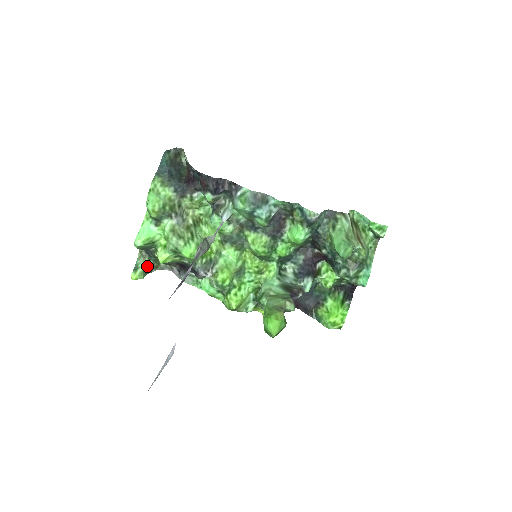
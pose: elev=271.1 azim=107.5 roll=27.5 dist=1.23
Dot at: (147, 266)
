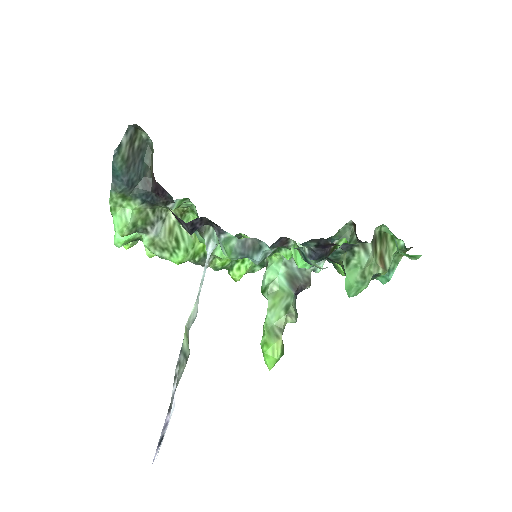
Dot at: occluded
